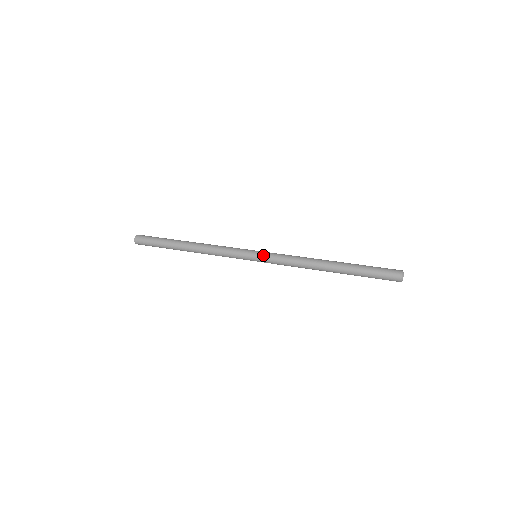
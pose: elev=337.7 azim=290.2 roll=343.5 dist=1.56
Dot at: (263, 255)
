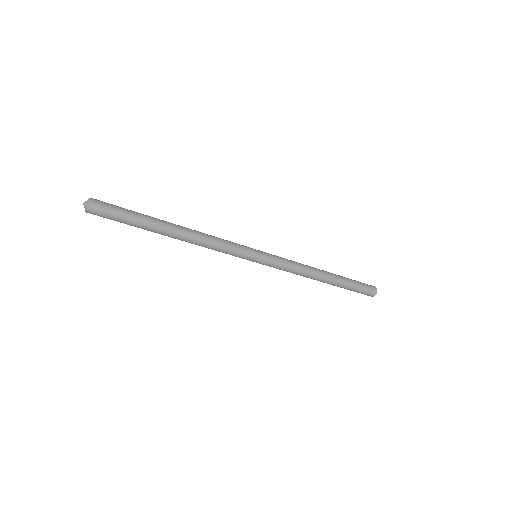
Dot at: occluded
